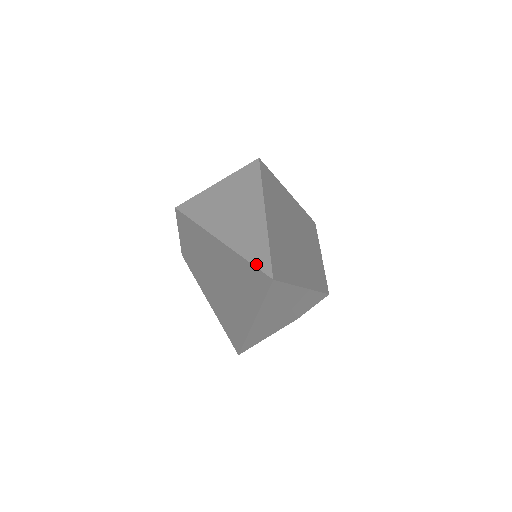
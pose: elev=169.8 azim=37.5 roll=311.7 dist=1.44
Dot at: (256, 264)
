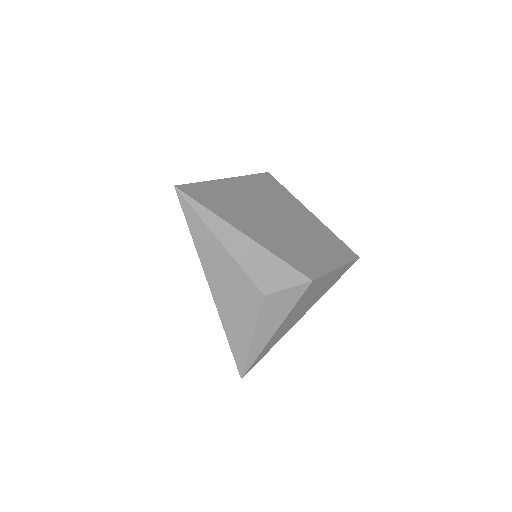
Dot at: occluded
